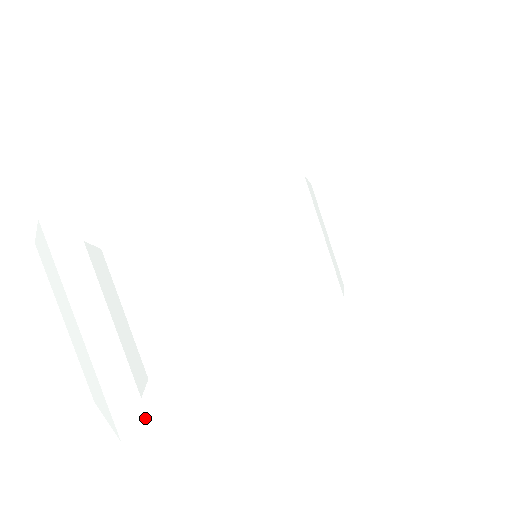
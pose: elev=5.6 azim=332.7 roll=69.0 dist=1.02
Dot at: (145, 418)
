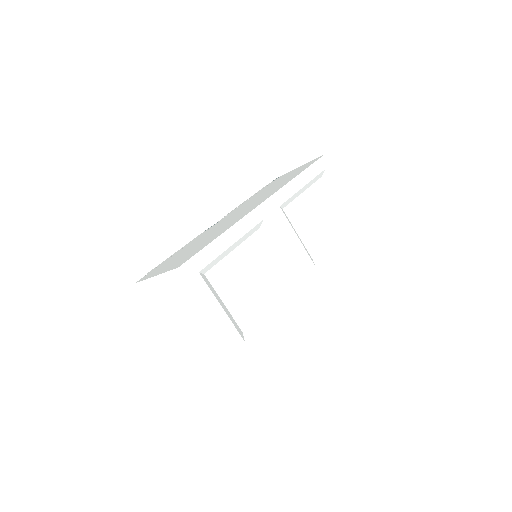
Dot at: (249, 350)
